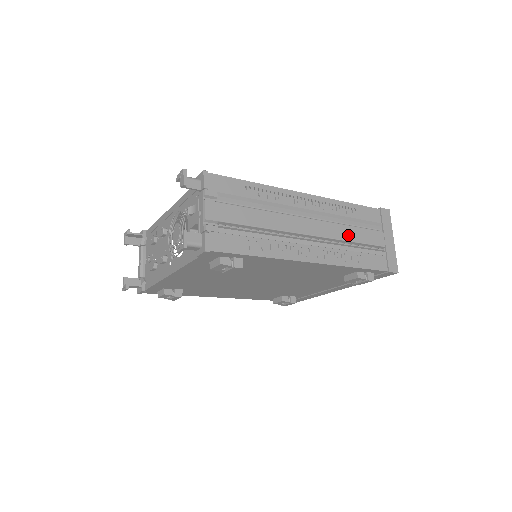
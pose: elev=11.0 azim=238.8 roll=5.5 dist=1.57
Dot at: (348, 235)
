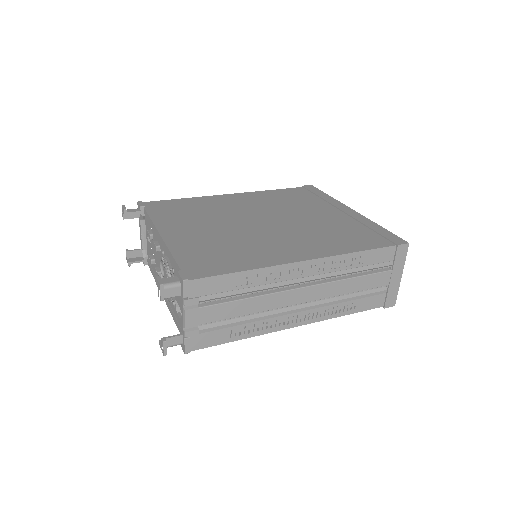
Dot at: (346, 288)
